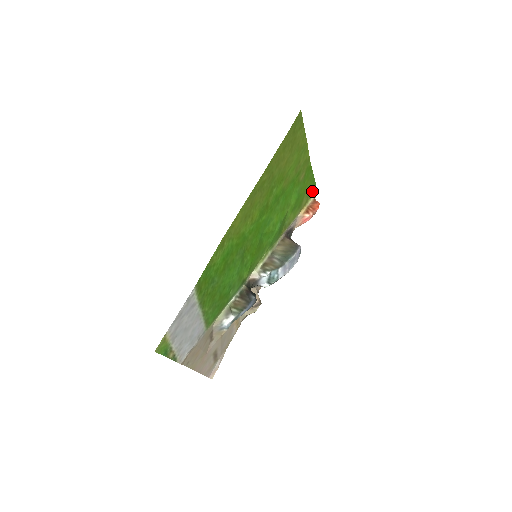
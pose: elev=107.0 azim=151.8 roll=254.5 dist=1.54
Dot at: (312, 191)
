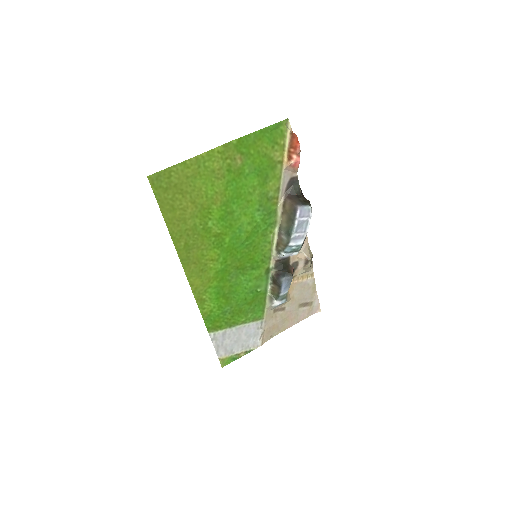
Dot at: (280, 131)
